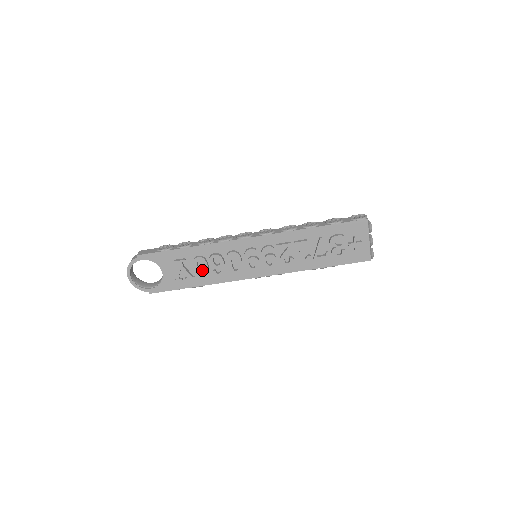
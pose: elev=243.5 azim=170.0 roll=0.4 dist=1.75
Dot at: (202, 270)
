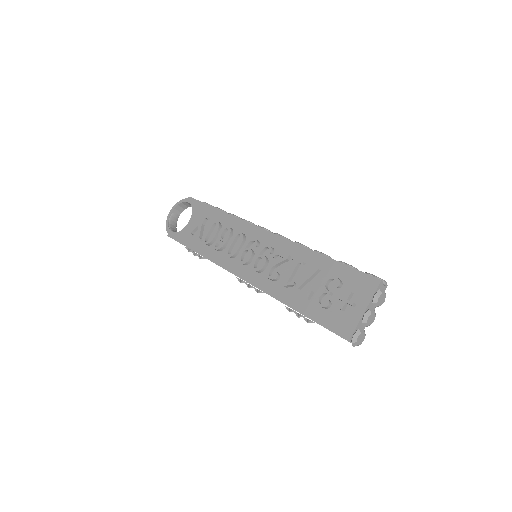
Dot at: occluded
